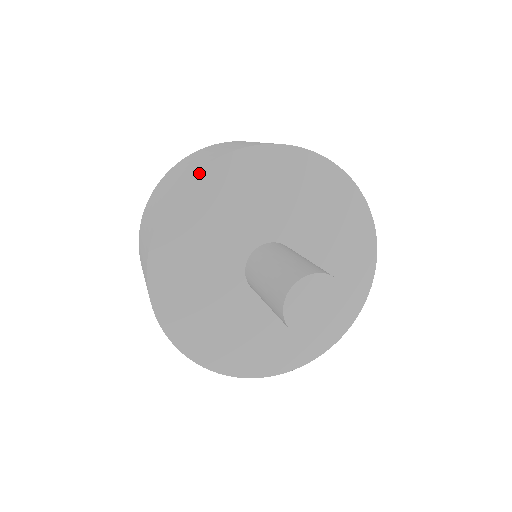
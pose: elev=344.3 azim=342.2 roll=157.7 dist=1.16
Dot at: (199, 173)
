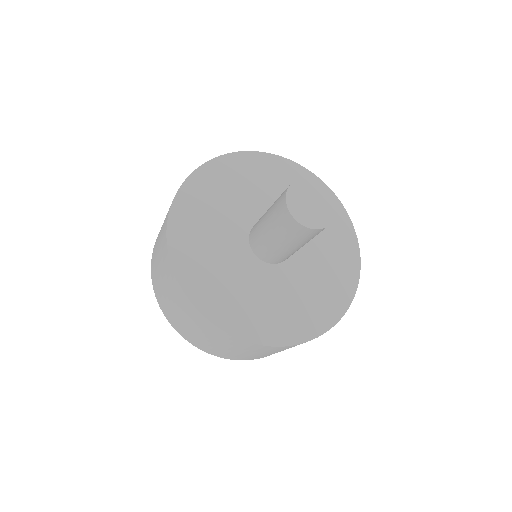
Dot at: (200, 169)
